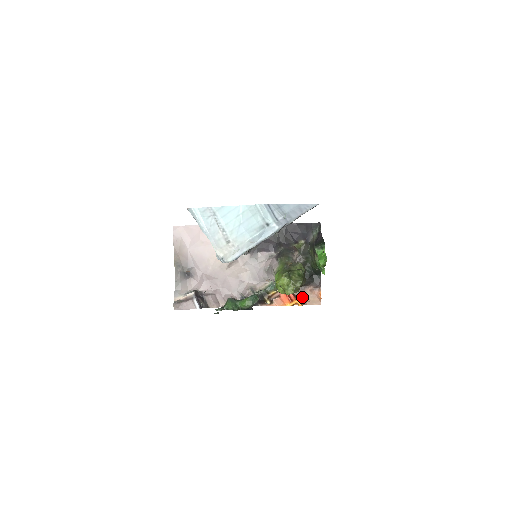
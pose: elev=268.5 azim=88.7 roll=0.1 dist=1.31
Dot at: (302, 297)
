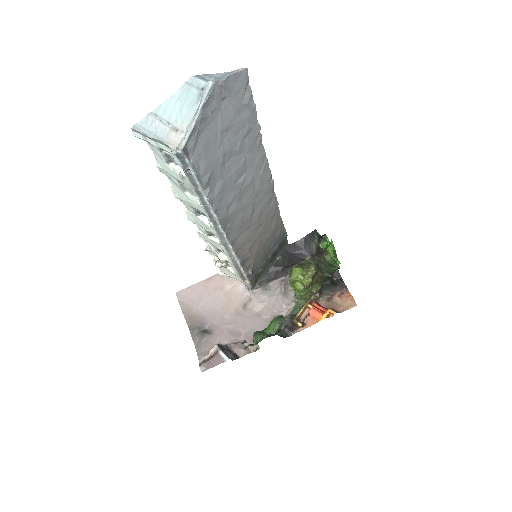
Dot at: (333, 306)
